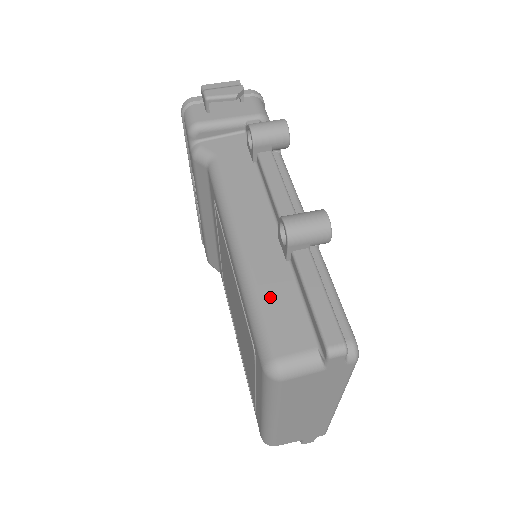
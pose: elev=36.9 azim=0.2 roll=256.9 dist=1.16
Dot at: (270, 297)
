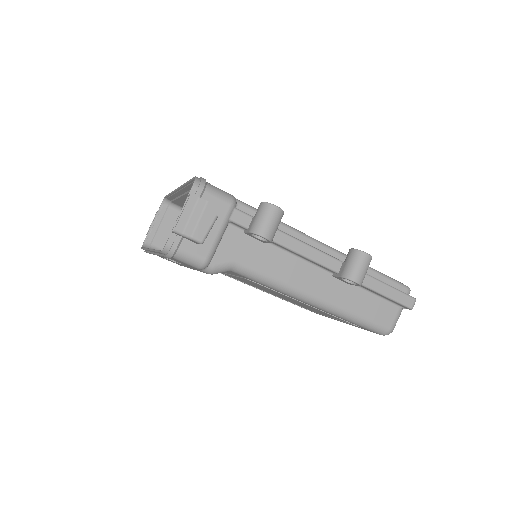
Dot at: (362, 309)
